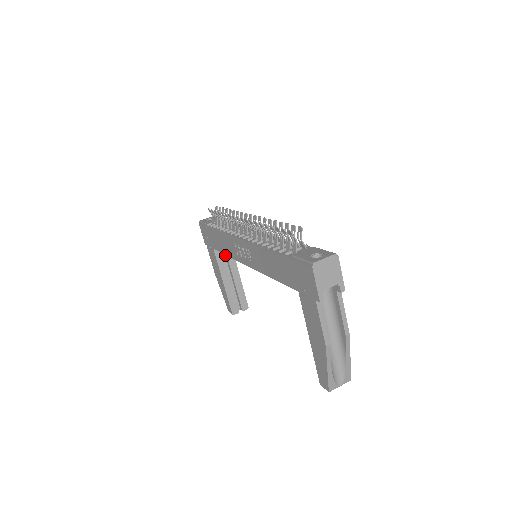
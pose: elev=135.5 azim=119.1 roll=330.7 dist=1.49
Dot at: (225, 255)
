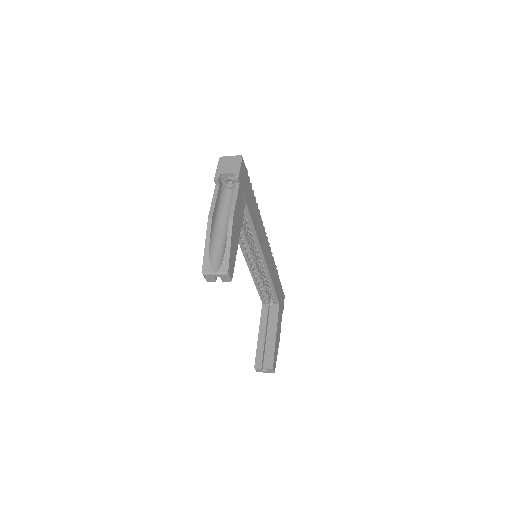
Dot at: occluded
